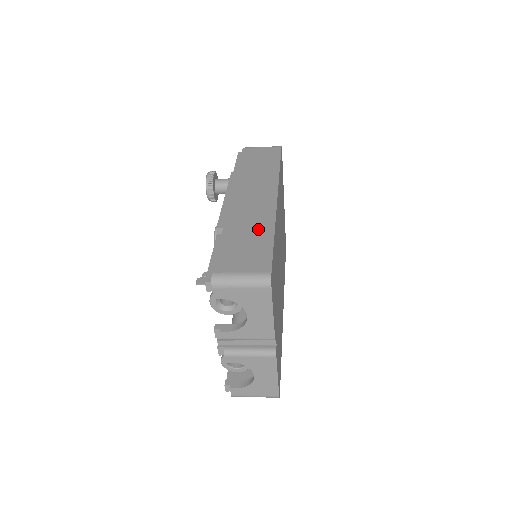
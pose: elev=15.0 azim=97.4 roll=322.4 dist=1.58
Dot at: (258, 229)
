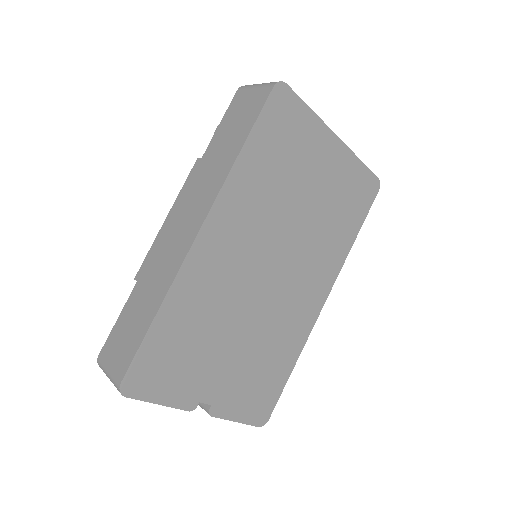
Dot at: (152, 297)
